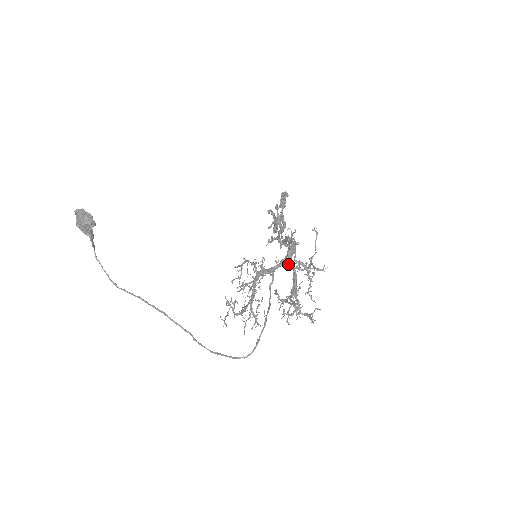
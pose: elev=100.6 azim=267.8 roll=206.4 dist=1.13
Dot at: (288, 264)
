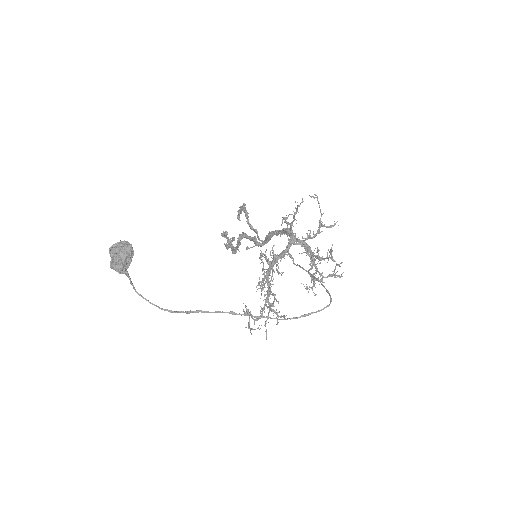
Dot at: (296, 241)
